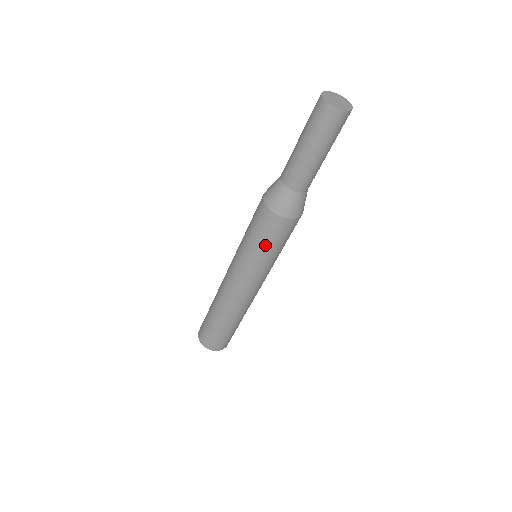
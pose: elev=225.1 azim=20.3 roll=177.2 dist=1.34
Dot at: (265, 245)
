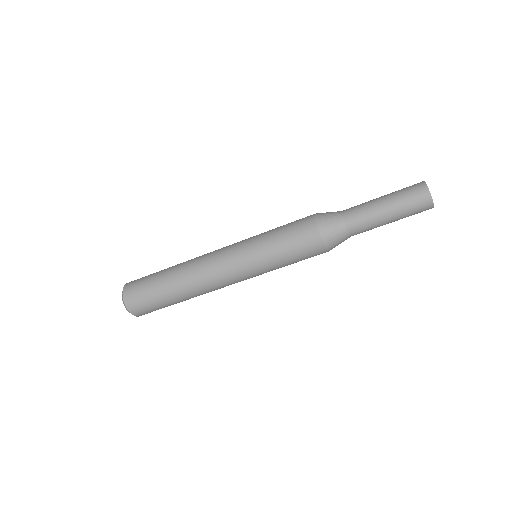
Dot at: (290, 260)
